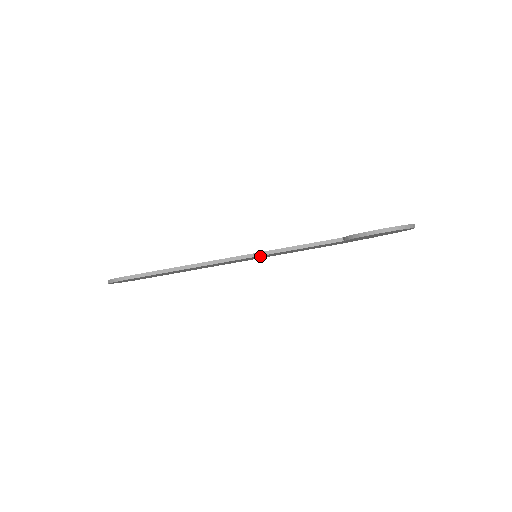
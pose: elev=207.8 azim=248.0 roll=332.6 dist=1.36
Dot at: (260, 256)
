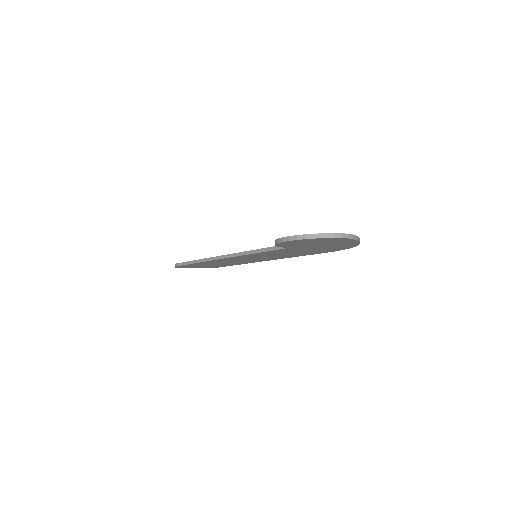
Dot at: (247, 256)
